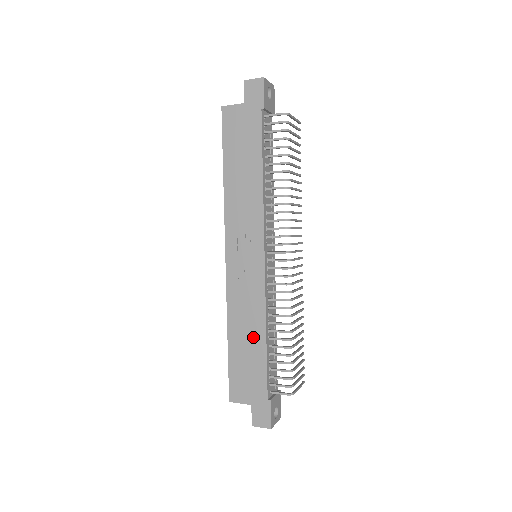
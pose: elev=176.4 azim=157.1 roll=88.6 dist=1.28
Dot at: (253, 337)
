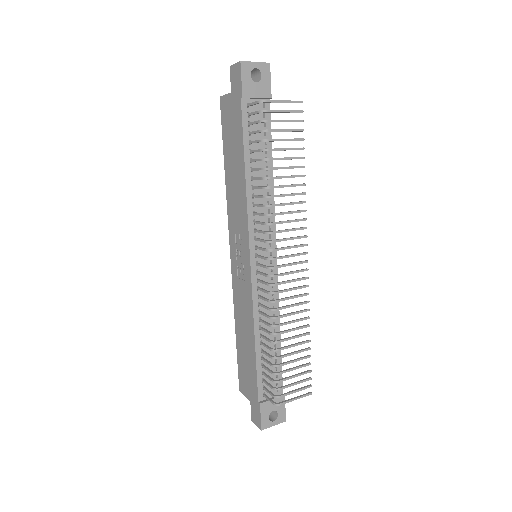
Dot at: (248, 338)
